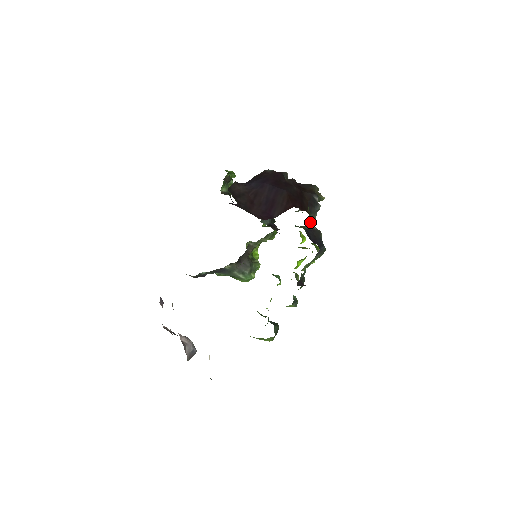
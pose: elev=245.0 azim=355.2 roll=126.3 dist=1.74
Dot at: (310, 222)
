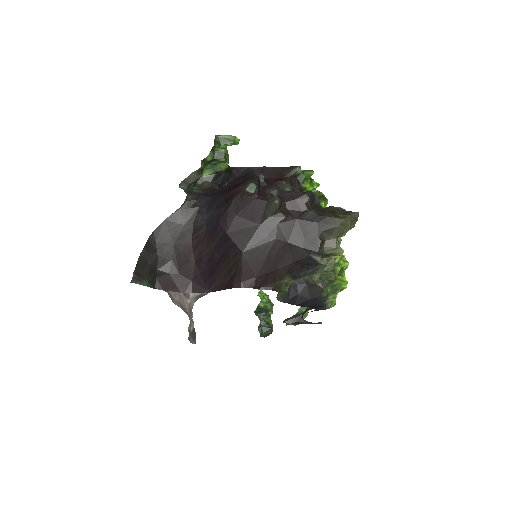
Dot at: occluded
